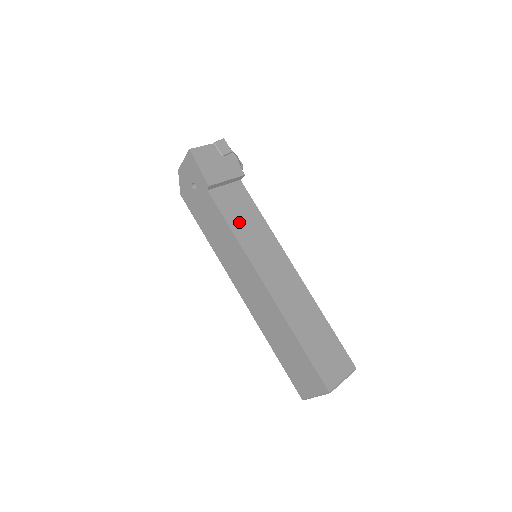
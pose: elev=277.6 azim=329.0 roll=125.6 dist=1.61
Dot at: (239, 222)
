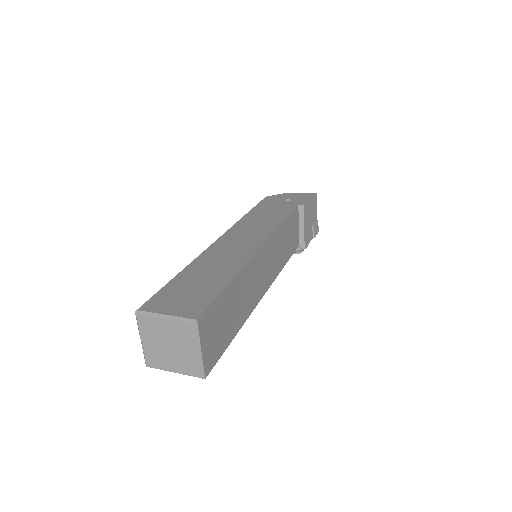
Dot at: (287, 232)
